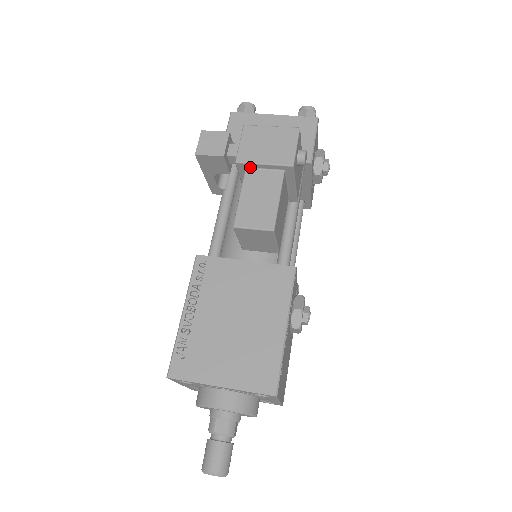
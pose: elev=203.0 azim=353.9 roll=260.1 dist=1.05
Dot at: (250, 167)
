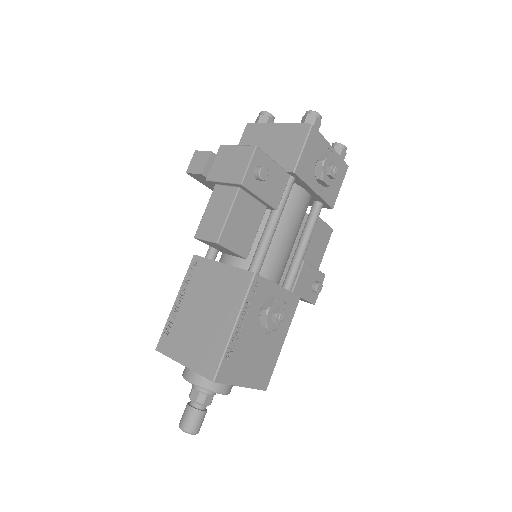
Dot at: (217, 184)
